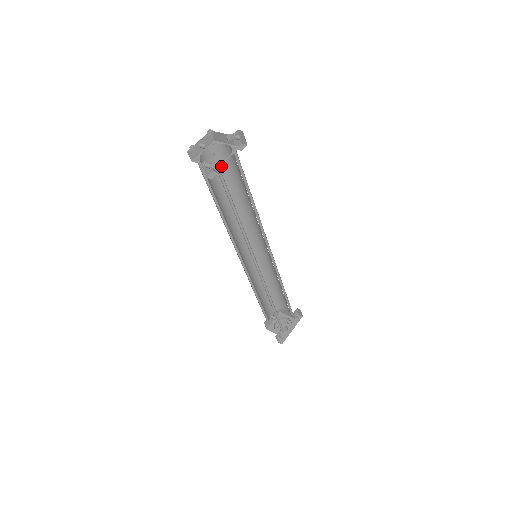
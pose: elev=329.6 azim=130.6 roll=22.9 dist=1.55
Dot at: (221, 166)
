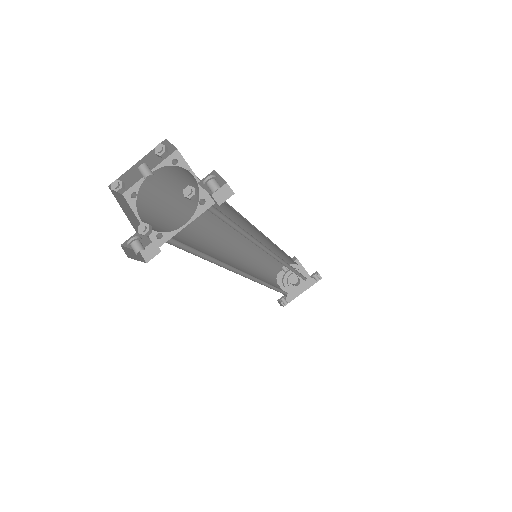
Dot at: (192, 183)
